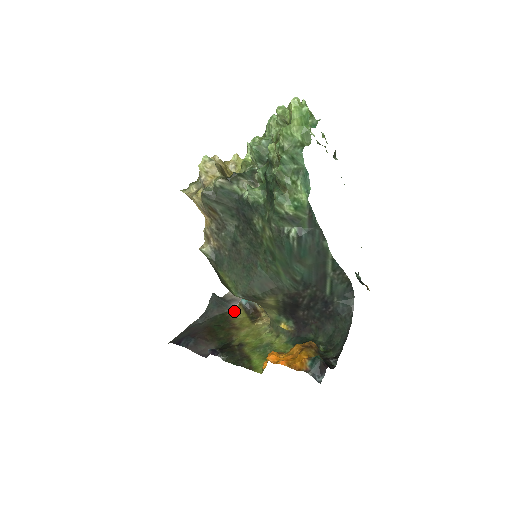
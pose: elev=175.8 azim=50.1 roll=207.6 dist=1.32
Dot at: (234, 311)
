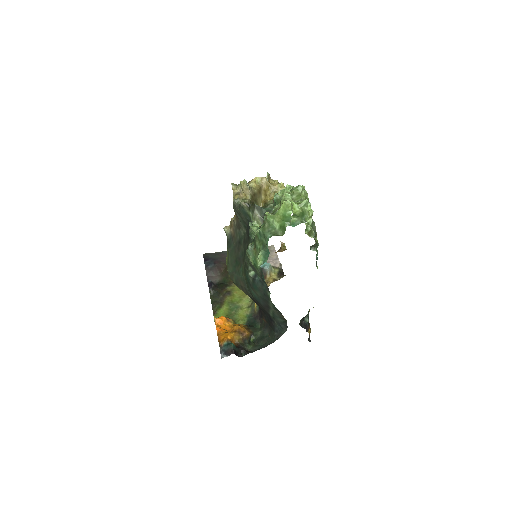
Dot at: occluded
